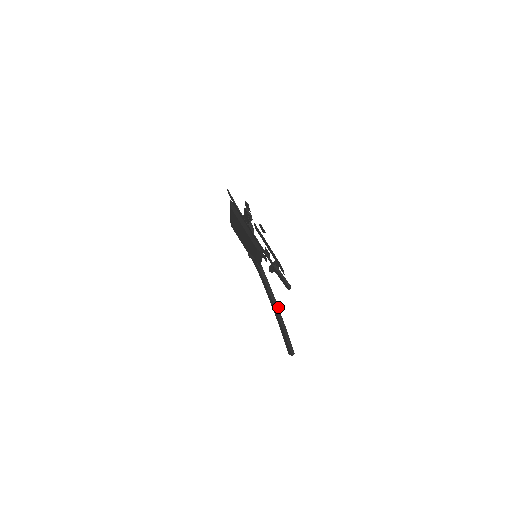
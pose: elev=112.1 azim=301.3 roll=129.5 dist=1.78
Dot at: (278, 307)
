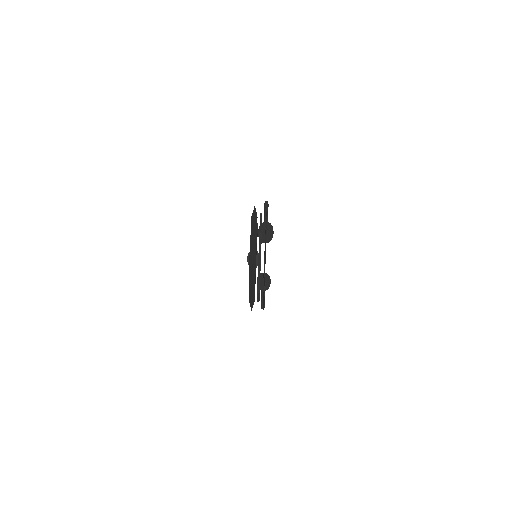
Dot at: occluded
